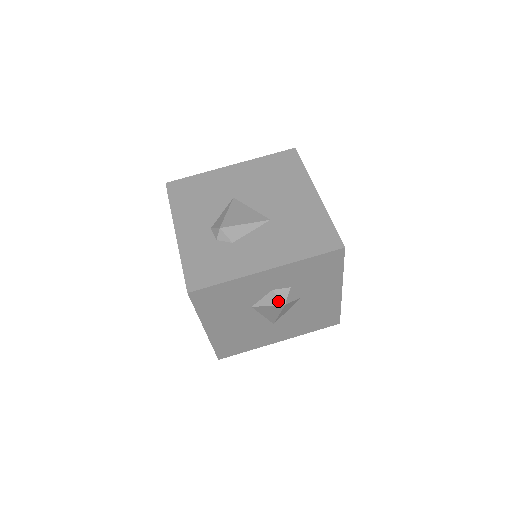
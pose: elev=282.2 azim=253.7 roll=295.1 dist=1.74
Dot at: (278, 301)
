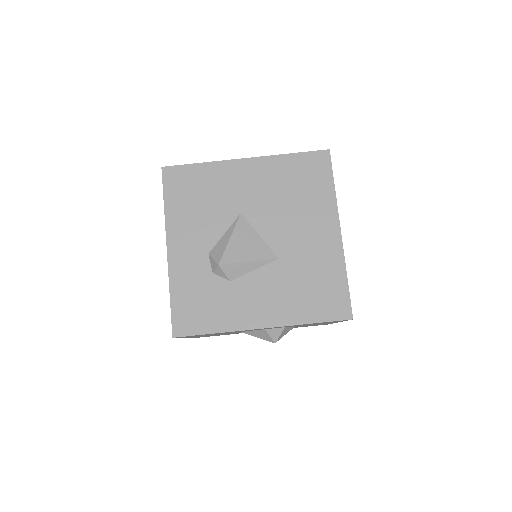
Dot at: (269, 338)
